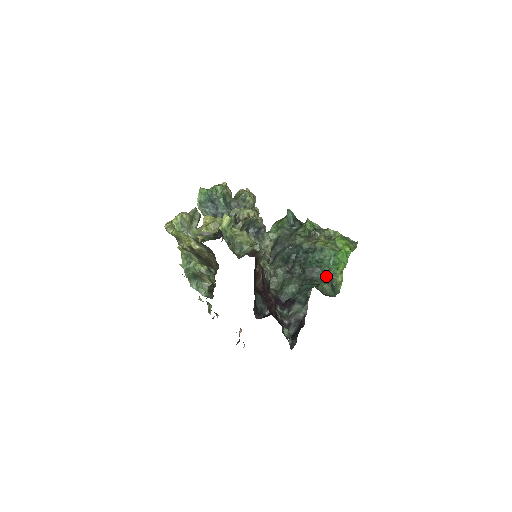
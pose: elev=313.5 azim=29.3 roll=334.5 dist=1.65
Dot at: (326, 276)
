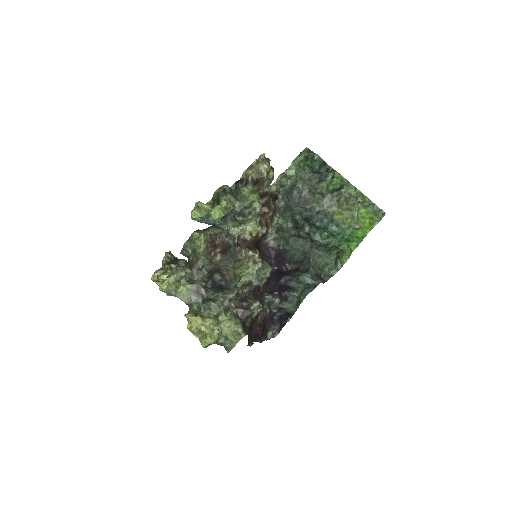
Dot at: (334, 250)
